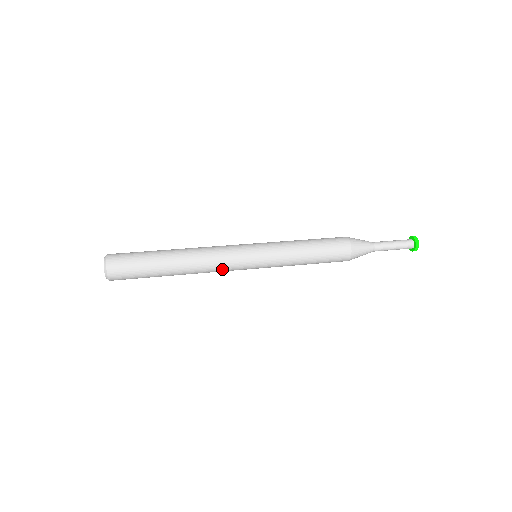
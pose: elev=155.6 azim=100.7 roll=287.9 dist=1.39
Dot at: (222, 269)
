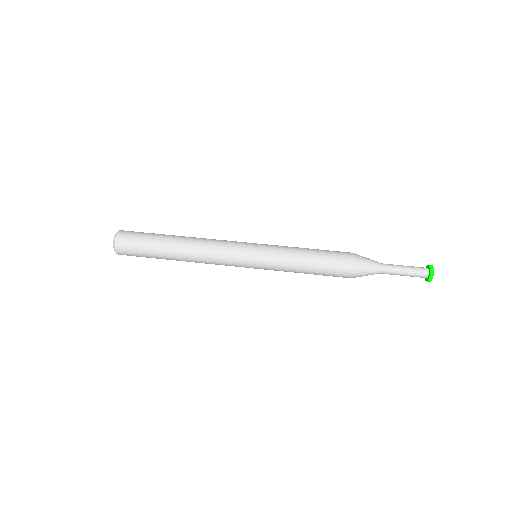
Dot at: (220, 264)
